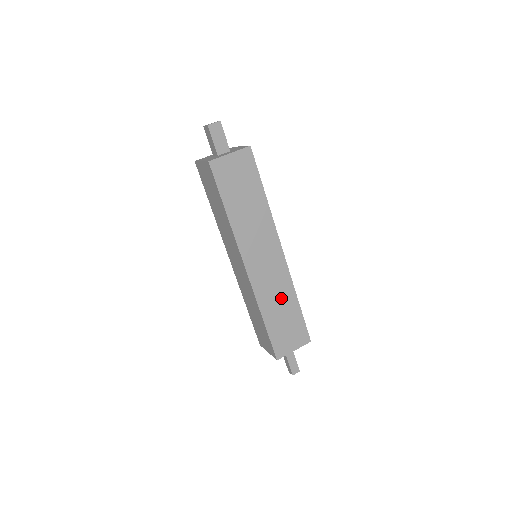
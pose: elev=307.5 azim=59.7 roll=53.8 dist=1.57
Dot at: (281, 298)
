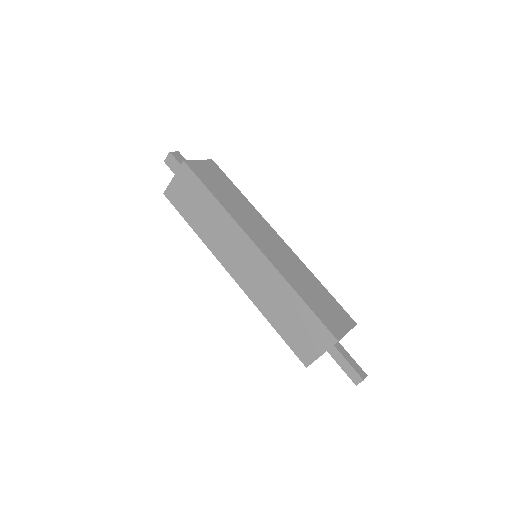
Dot at: (303, 277)
